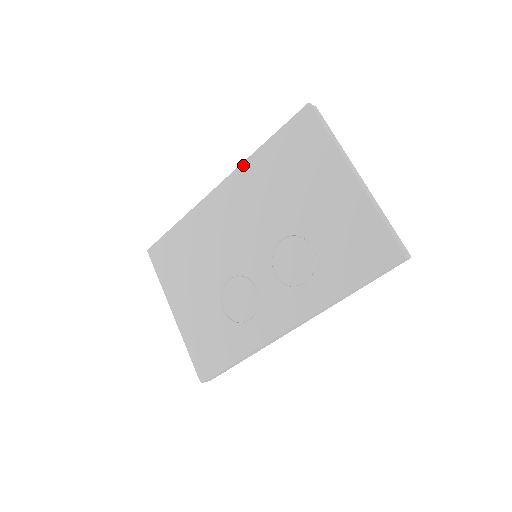
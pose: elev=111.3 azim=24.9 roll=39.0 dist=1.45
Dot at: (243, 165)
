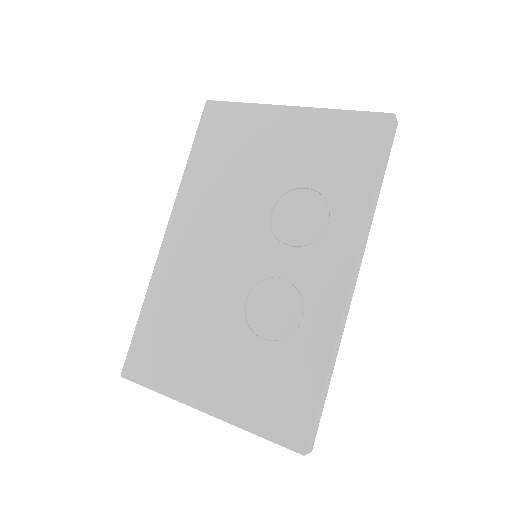
Dot at: (179, 193)
